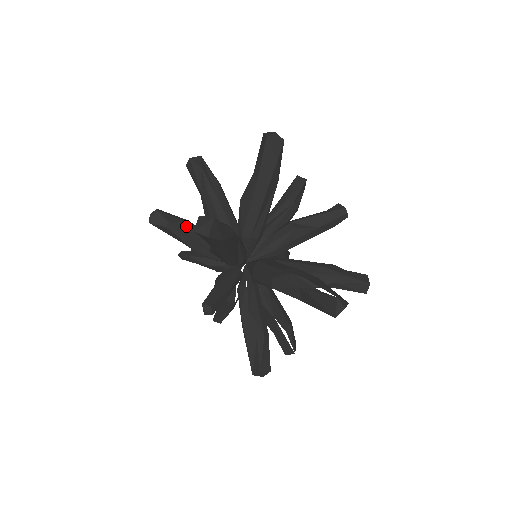
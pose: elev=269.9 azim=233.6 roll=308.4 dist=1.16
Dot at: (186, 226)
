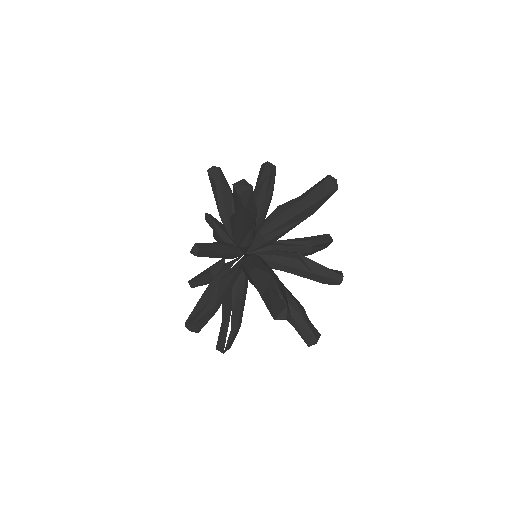
Dot at: (228, 193)
